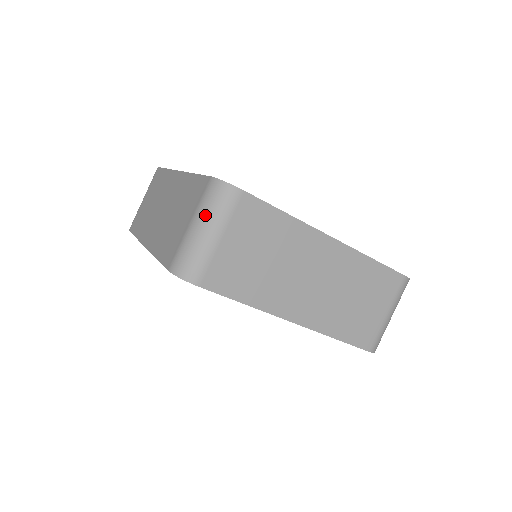
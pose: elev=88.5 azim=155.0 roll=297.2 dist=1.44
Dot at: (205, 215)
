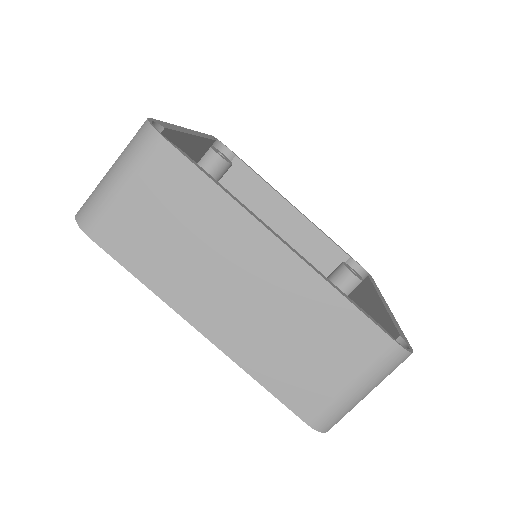
Dot at: (120, 157)
